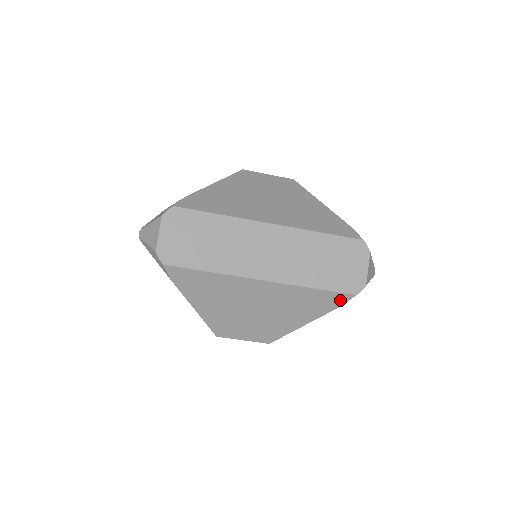
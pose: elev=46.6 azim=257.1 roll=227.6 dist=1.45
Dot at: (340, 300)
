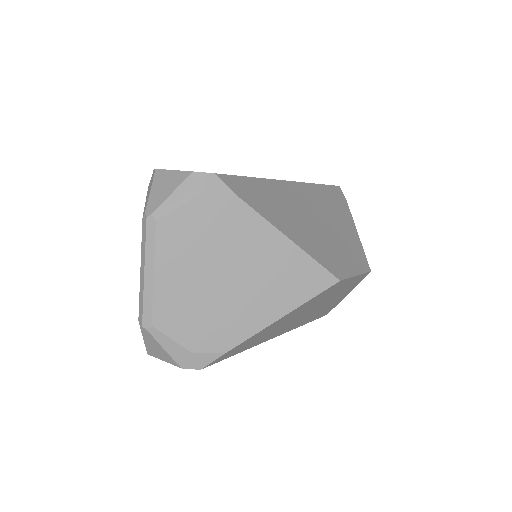
Dot at: occluded
